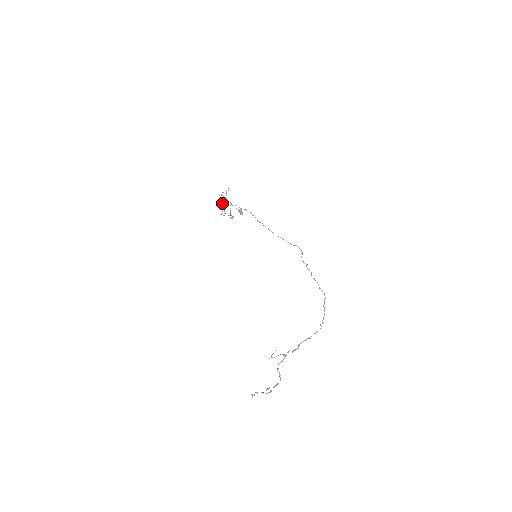
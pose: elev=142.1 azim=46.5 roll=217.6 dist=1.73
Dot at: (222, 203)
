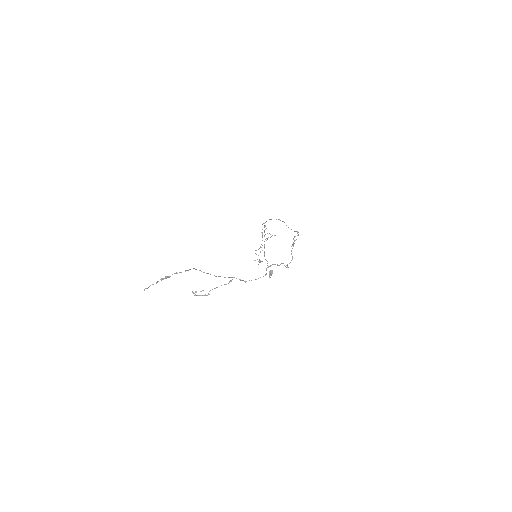
Dot at: (262, 224)
